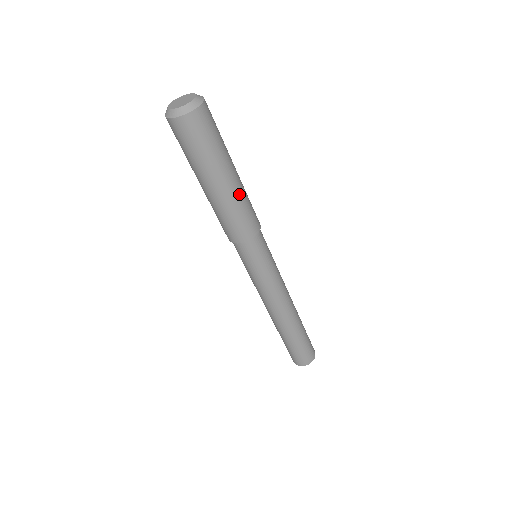
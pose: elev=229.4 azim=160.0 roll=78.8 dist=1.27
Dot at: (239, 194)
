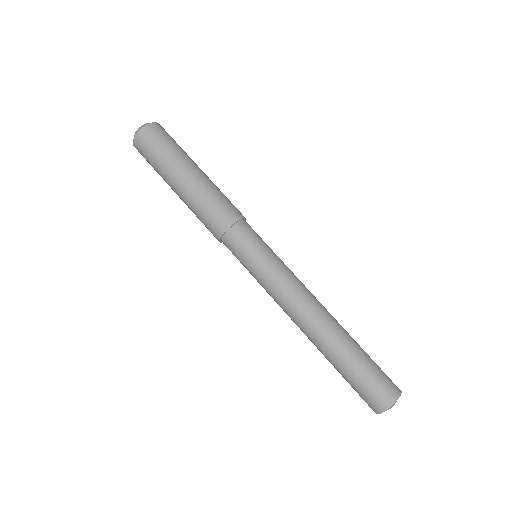
Dot at: (202, 187)
